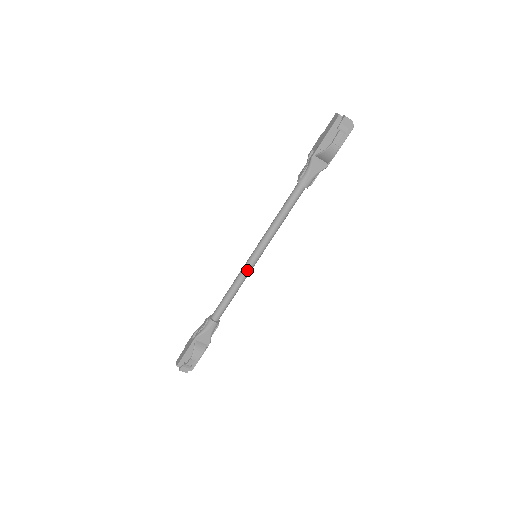
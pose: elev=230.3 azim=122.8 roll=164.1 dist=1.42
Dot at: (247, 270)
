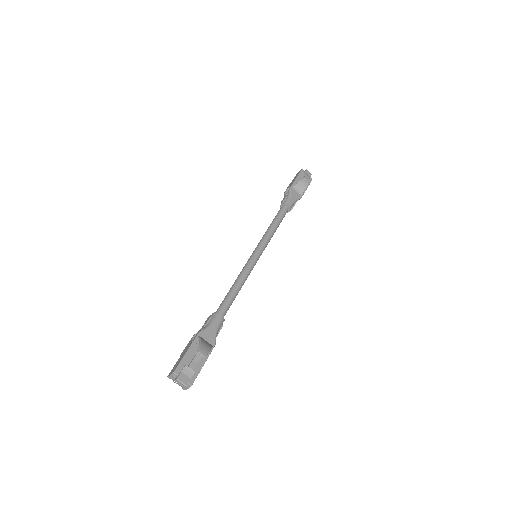
Dot at: (250, 265)
